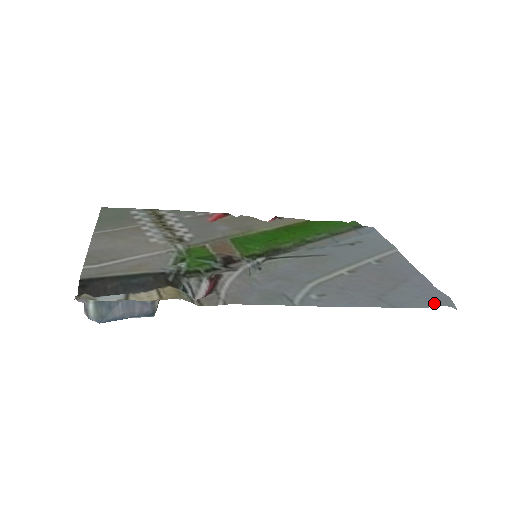
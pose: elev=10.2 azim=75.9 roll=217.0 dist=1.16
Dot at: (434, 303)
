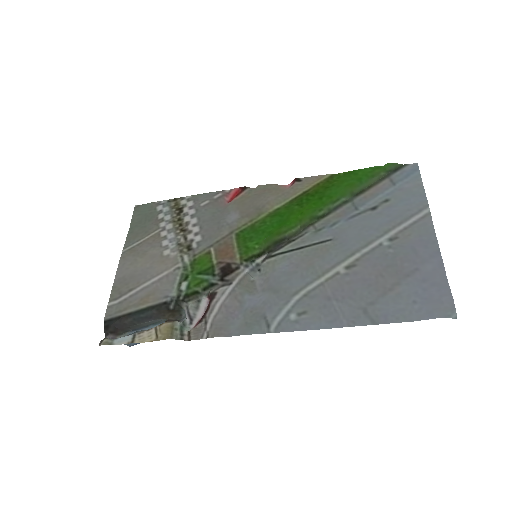
Dot at: (428, 313)
